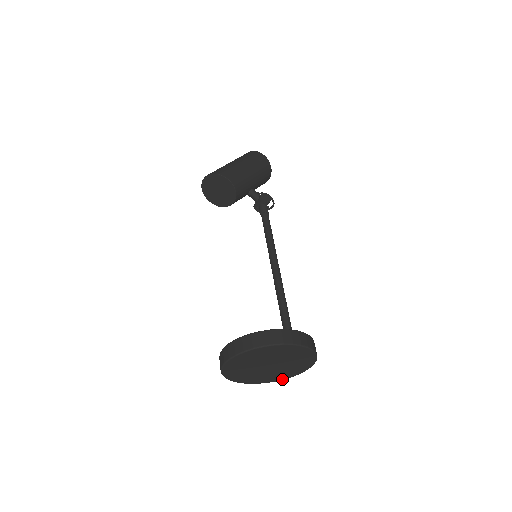
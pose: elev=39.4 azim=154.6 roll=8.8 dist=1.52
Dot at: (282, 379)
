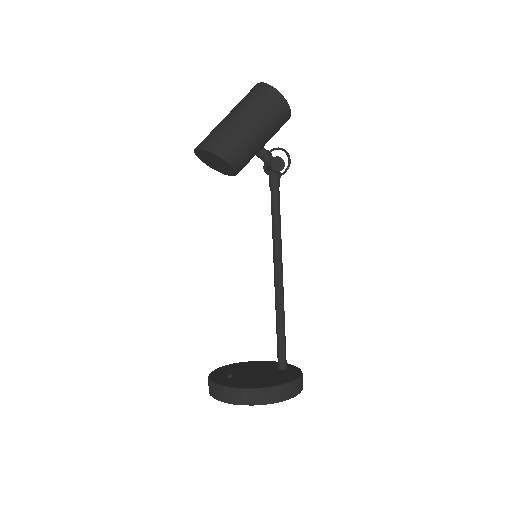
Dot at: occluded
